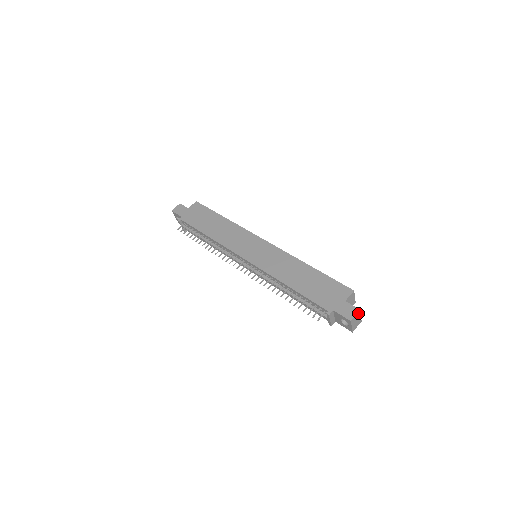
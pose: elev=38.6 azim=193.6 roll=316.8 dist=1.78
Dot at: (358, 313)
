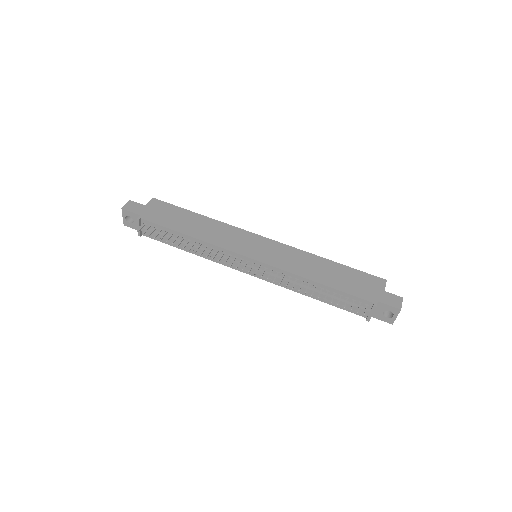
Dot at: (402, 301)
